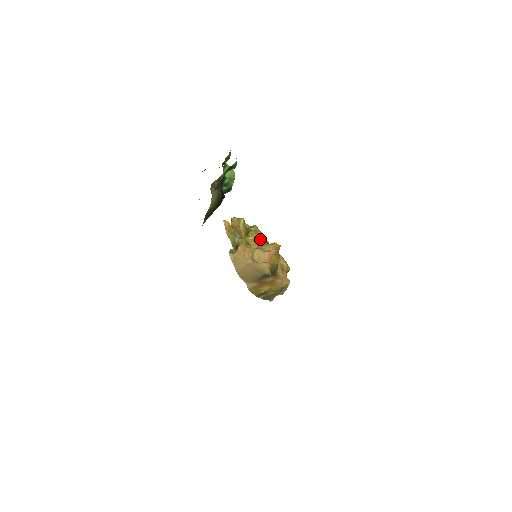
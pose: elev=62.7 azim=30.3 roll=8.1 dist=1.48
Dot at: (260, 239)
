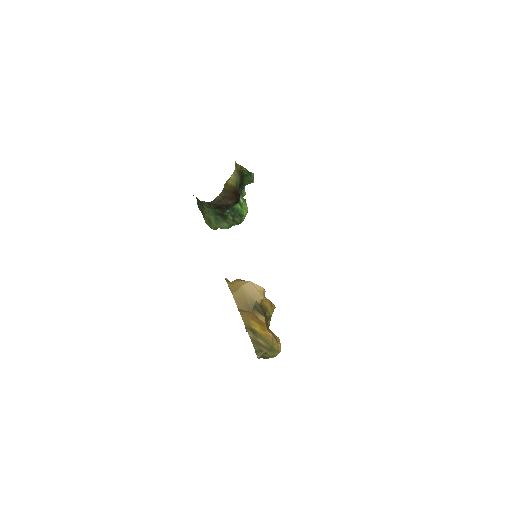
Dot at: occluded
